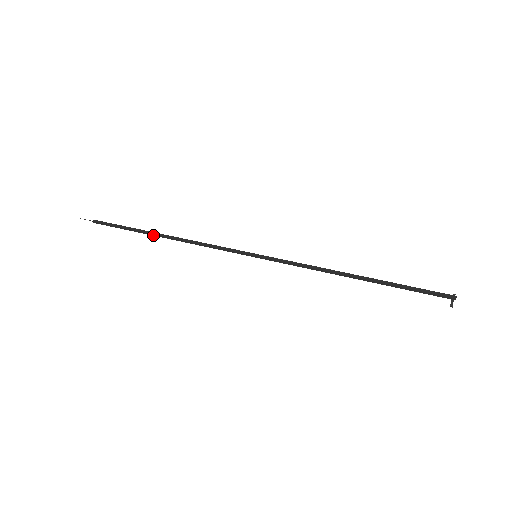
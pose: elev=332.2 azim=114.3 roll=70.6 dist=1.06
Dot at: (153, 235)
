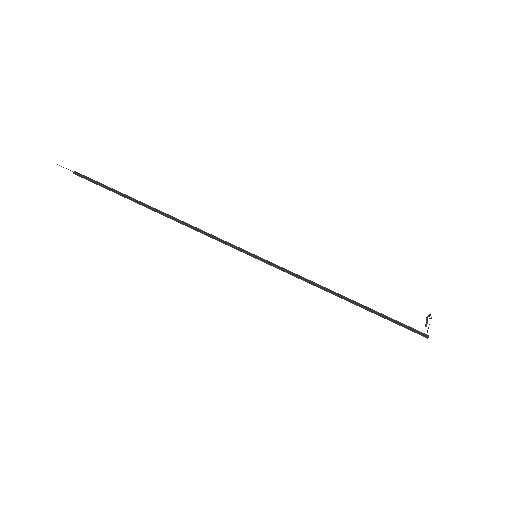
Dot at: (146, 206)
